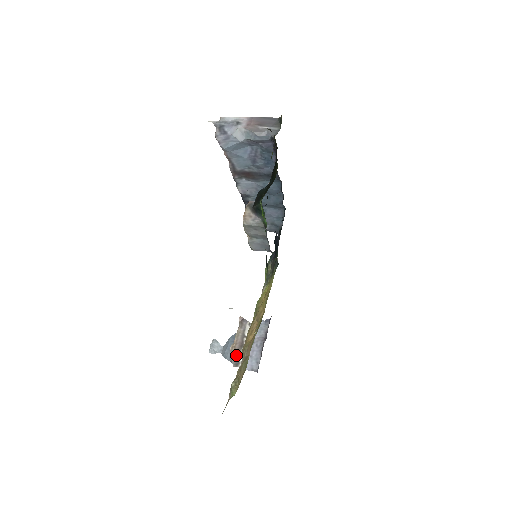
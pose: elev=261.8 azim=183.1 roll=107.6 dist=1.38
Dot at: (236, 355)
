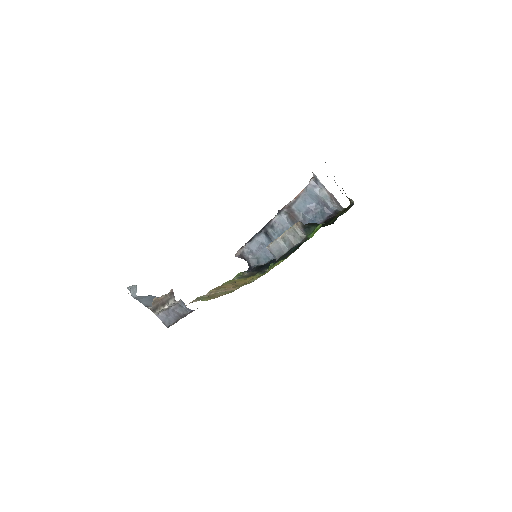
Dot at: (157, 305)
